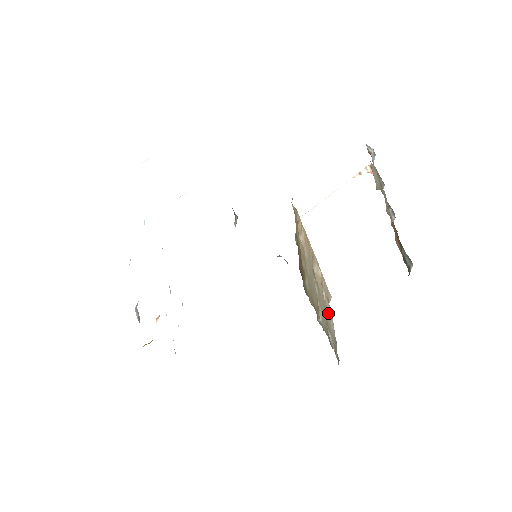
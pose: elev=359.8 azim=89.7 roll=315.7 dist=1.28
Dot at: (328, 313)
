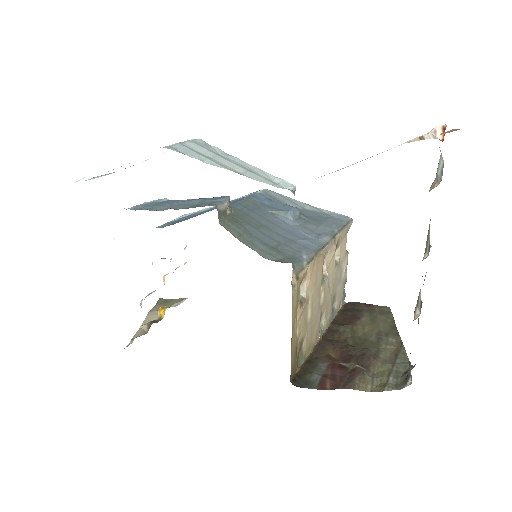
Dot at: (339, 272)
